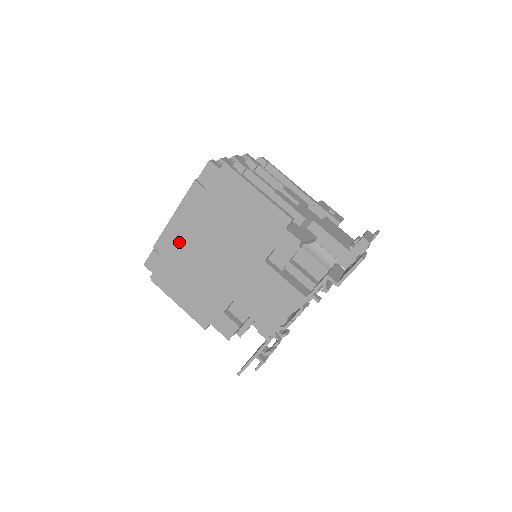
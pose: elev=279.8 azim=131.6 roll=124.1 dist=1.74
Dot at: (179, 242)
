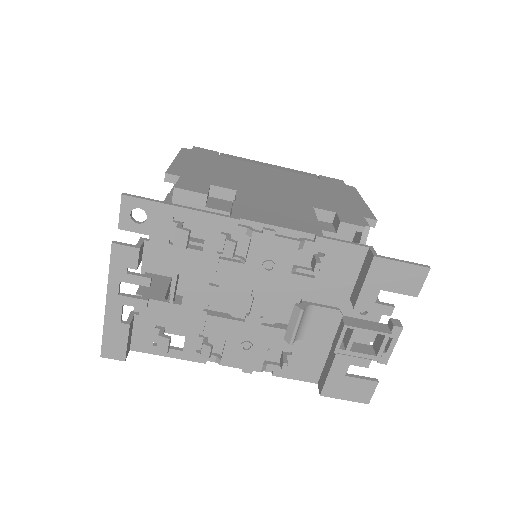
Dot at: (250, 164)
